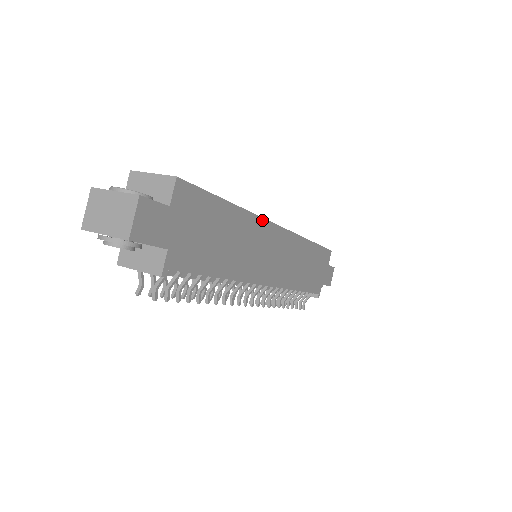
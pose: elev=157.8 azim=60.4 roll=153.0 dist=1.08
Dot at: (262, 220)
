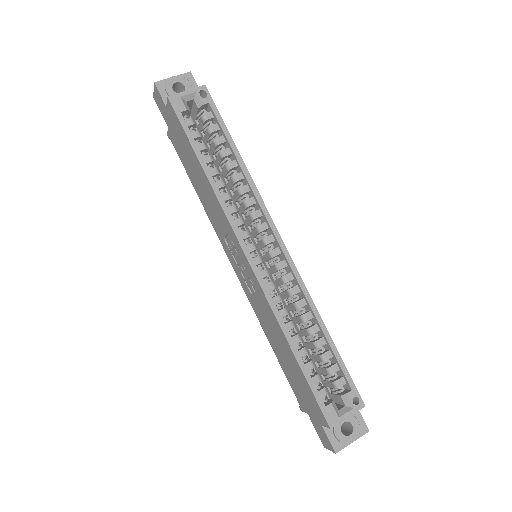
Dot at: (302, 281)
